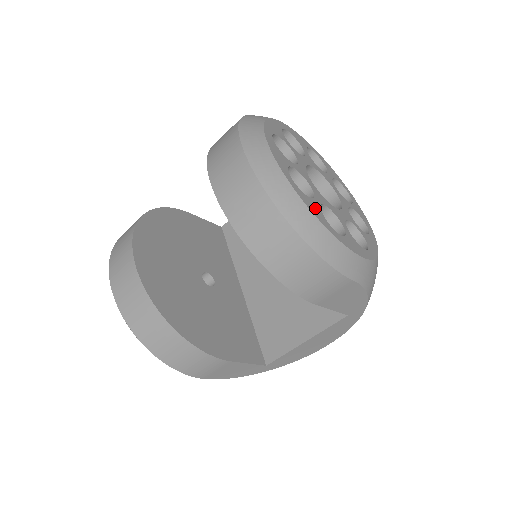
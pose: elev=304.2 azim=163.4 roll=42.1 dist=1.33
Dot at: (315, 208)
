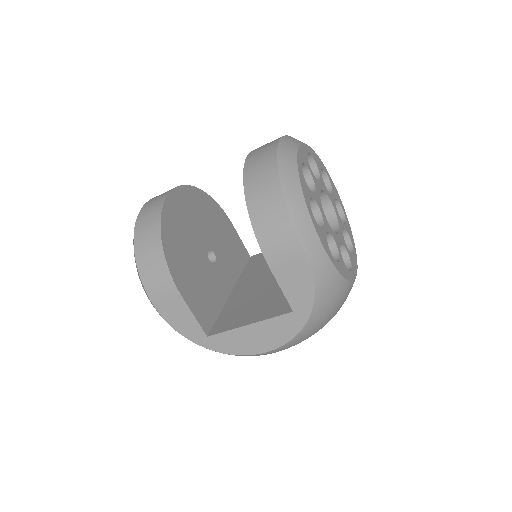
Dot at: (306, 189)
